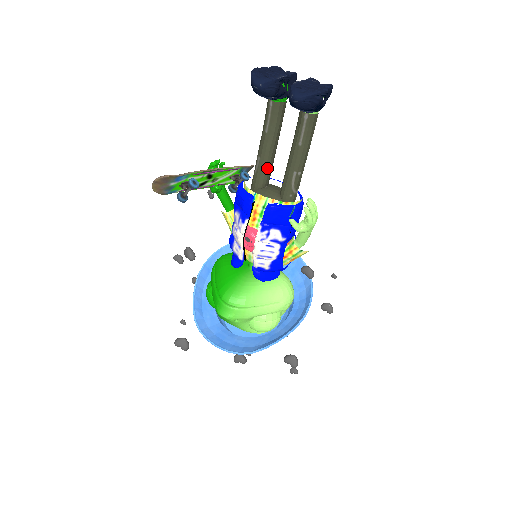
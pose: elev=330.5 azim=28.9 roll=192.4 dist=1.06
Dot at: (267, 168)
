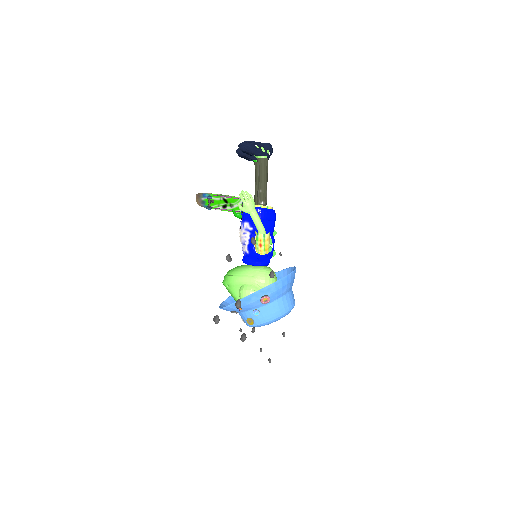
Dot at: occluded
